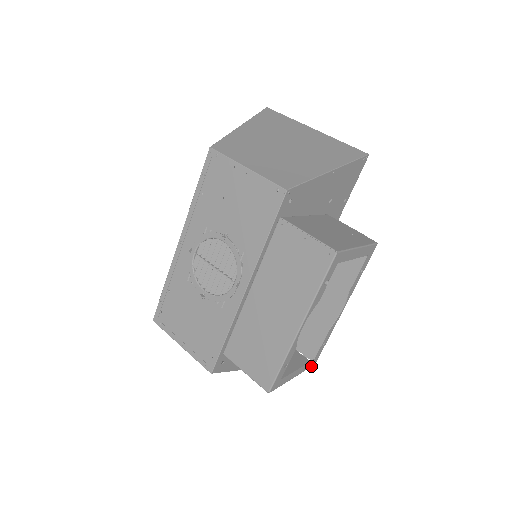
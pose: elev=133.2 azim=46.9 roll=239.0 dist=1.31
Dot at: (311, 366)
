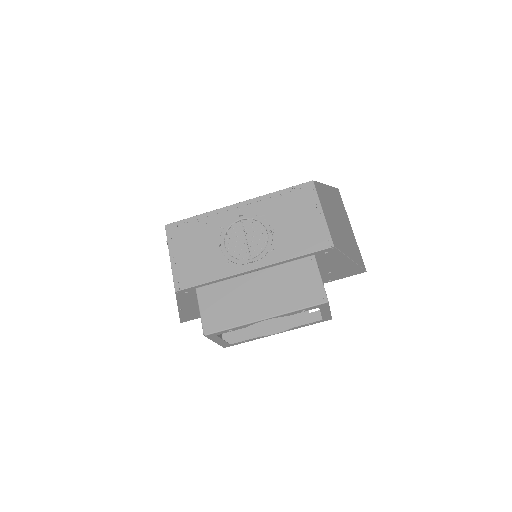
Dot at: (223, 346)
